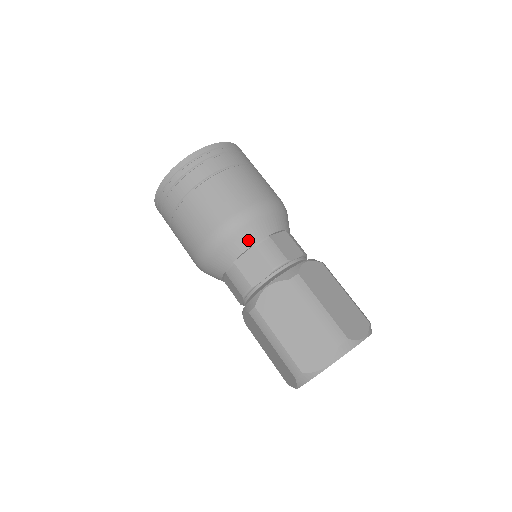
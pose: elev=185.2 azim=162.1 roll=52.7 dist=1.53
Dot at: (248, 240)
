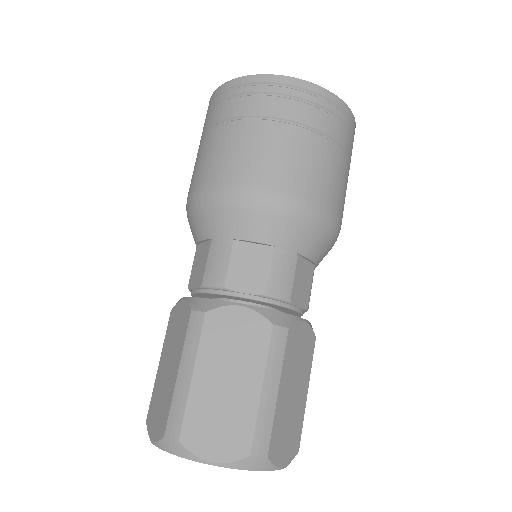
Dot at: (206, 229)
